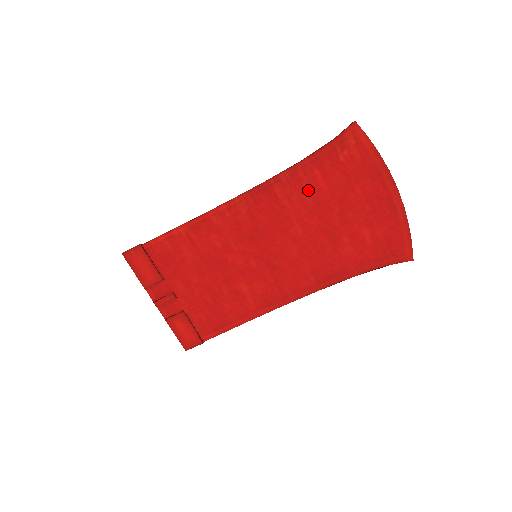
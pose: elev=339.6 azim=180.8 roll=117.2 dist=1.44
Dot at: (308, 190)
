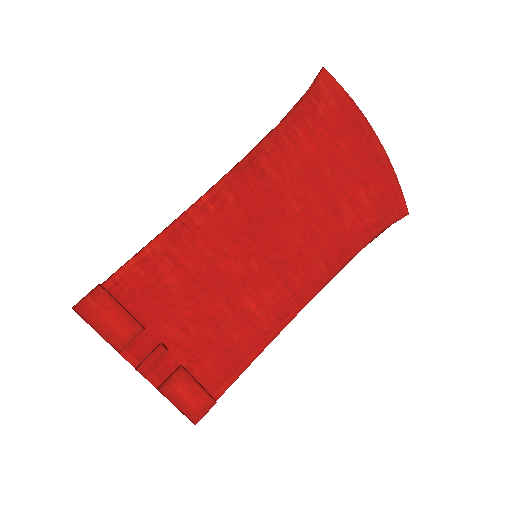
Dot at: (295, 156)
